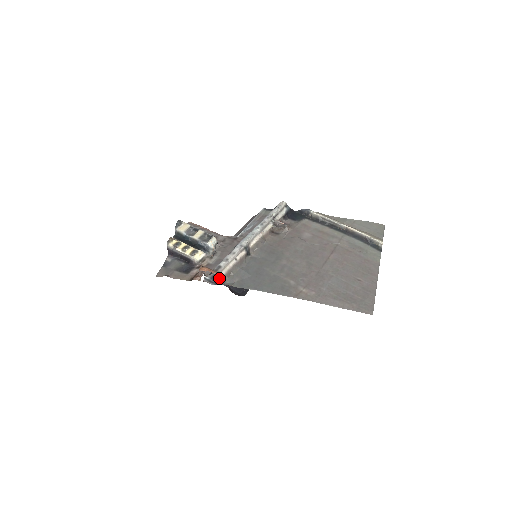
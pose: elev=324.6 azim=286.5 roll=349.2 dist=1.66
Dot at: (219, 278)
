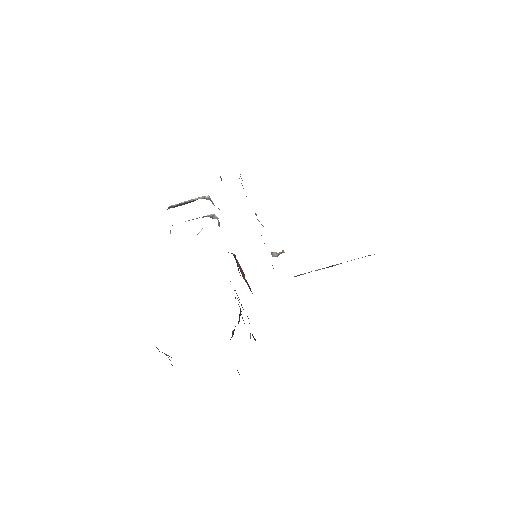
Dot at: (240, 176)
